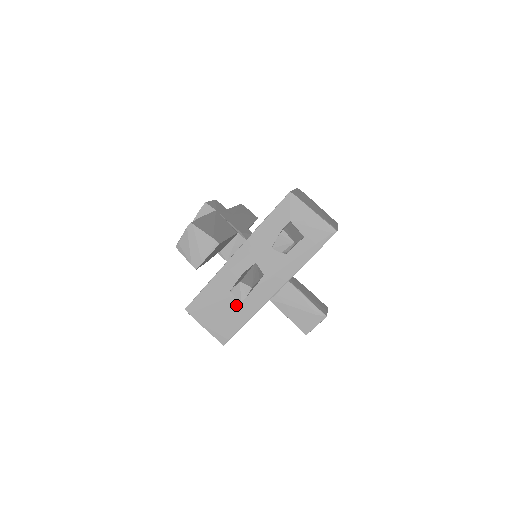
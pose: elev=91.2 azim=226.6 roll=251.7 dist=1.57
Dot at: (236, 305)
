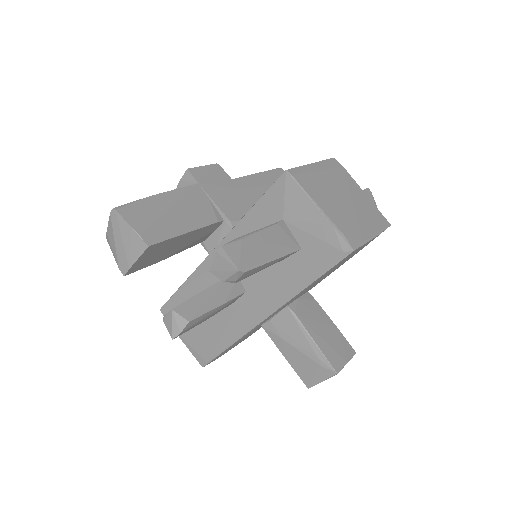
Dot at: (213, 322)
